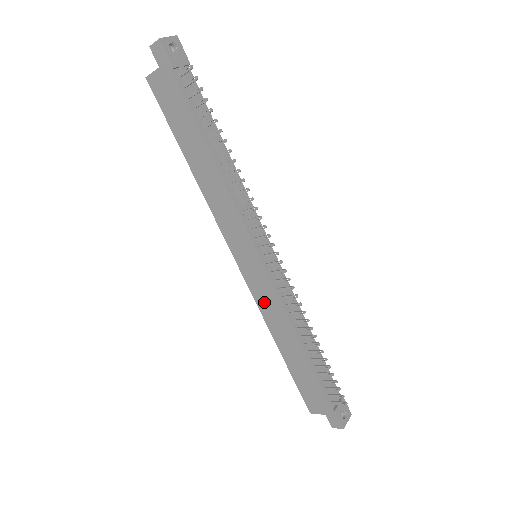
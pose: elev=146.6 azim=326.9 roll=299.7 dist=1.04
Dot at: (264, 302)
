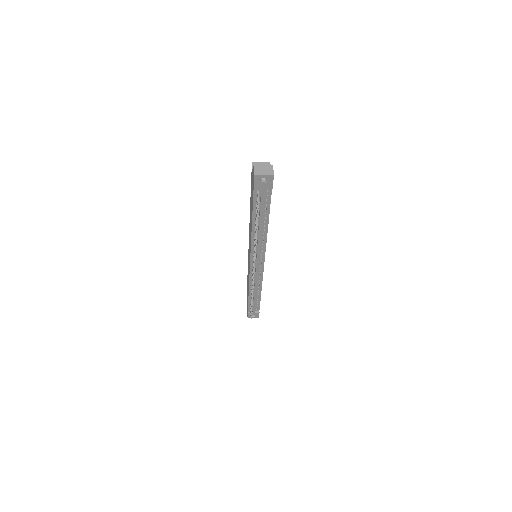
Dot at: (248, 267)
